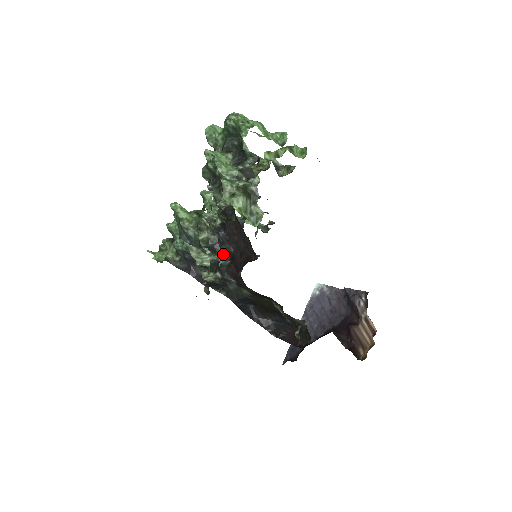
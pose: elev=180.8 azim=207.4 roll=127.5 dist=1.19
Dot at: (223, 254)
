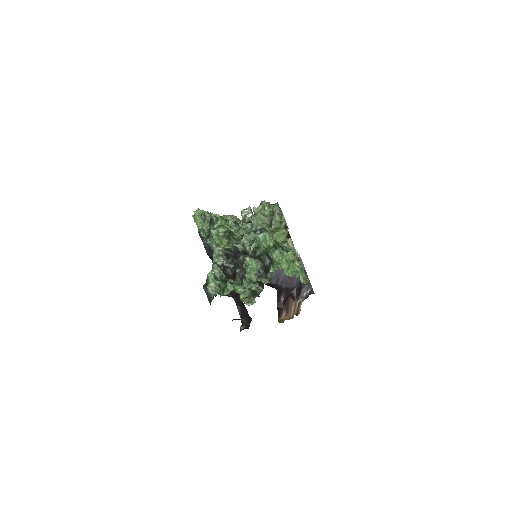
Dot at: (232, 265)
